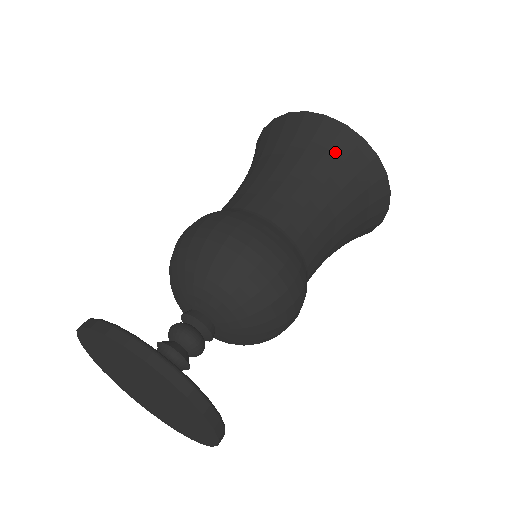
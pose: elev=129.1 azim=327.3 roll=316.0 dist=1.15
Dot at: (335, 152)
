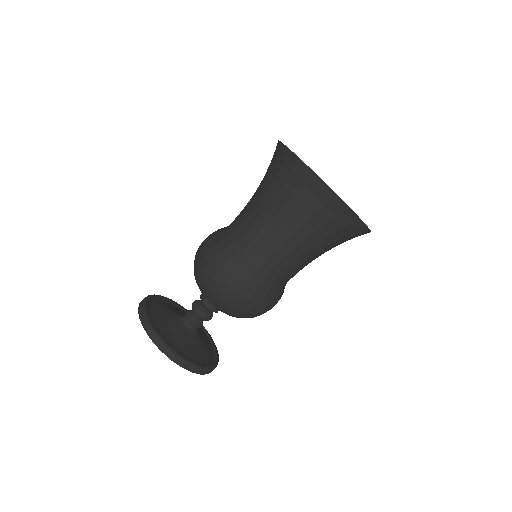
Dot at: (301, 192)
